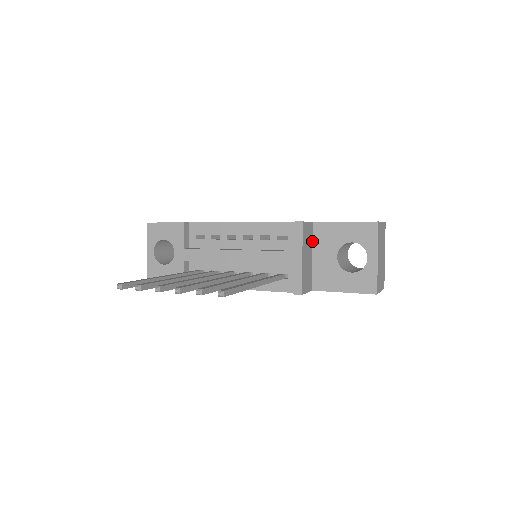
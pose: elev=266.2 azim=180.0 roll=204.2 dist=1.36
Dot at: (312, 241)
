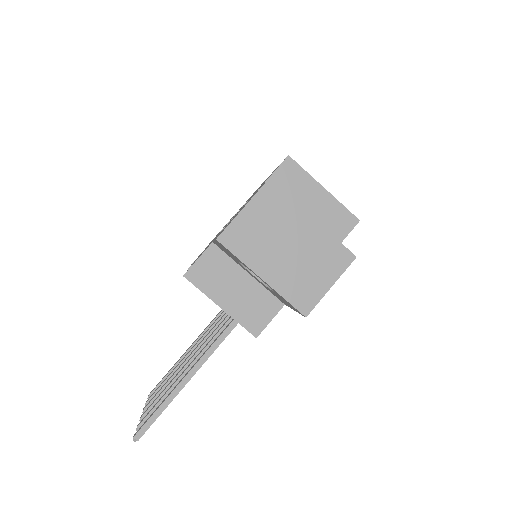
Dot at: (233, 260)
